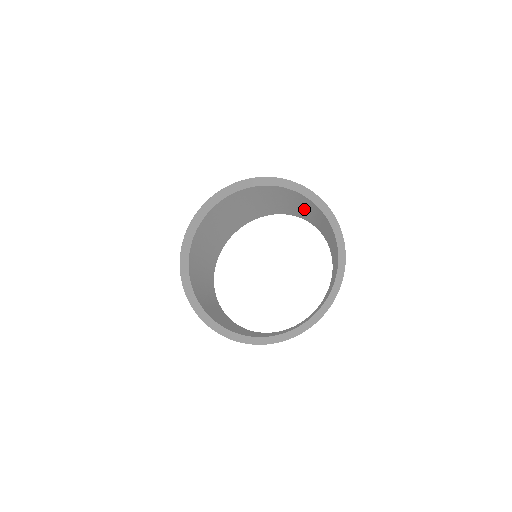
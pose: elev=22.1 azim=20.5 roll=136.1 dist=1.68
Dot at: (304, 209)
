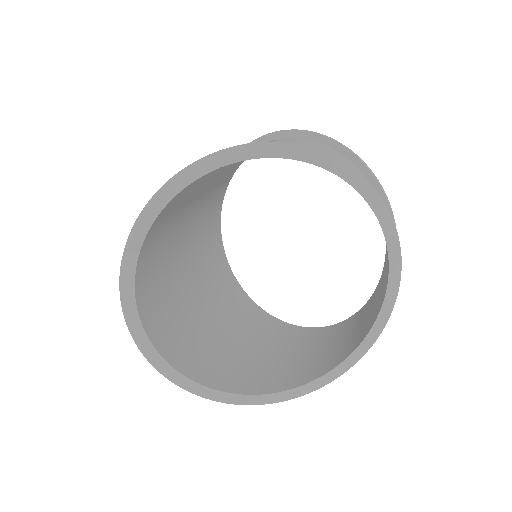
Dot at: occluded
